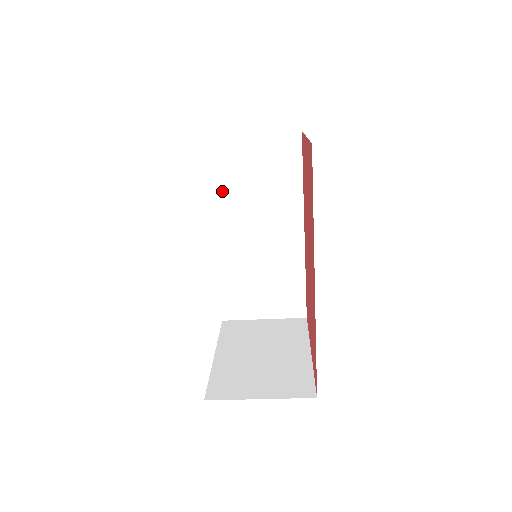
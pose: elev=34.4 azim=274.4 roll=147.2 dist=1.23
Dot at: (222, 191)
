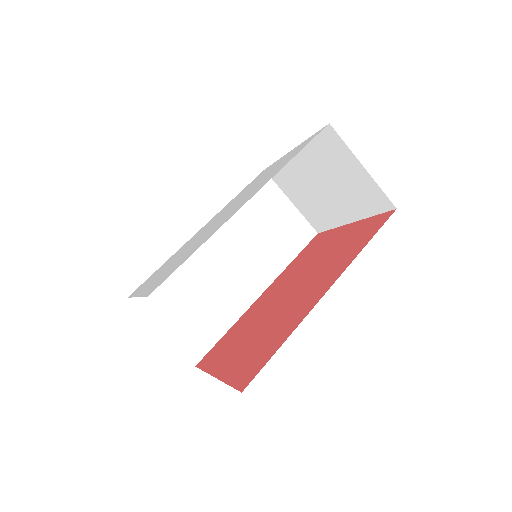
Dot at: (239, 210)
